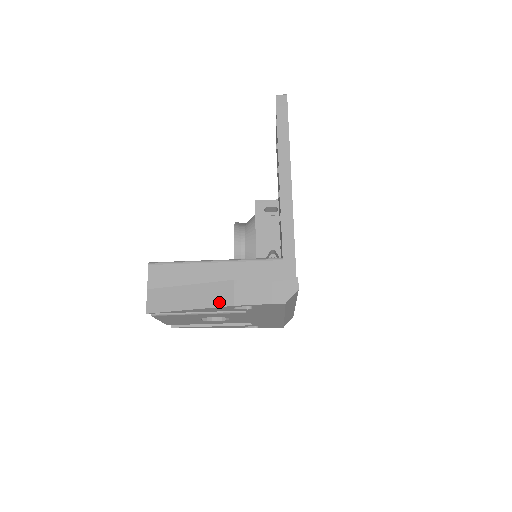
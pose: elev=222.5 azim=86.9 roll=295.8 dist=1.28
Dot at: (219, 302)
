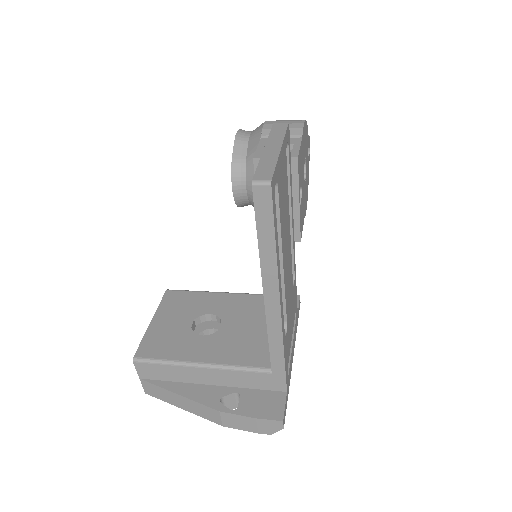
Dot at: (208, 418)
